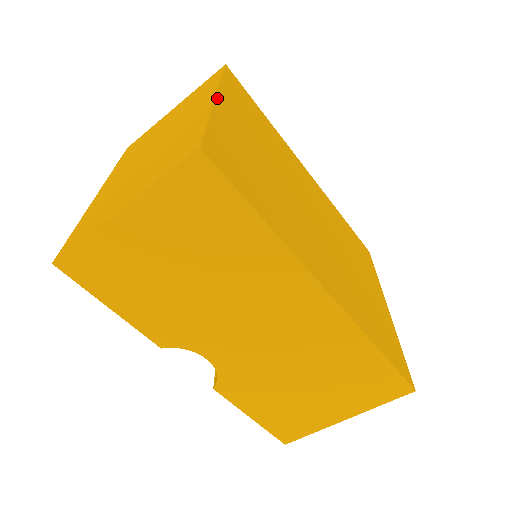
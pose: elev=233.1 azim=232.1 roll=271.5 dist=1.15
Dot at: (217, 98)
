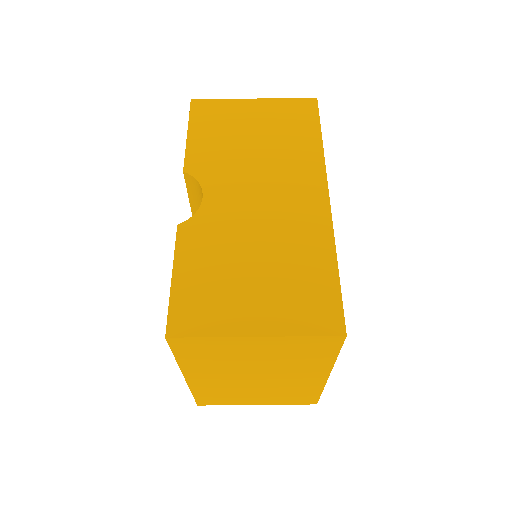
Dot at: occluded
